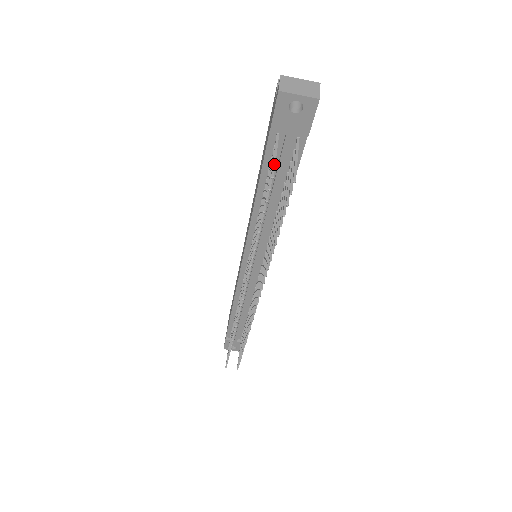
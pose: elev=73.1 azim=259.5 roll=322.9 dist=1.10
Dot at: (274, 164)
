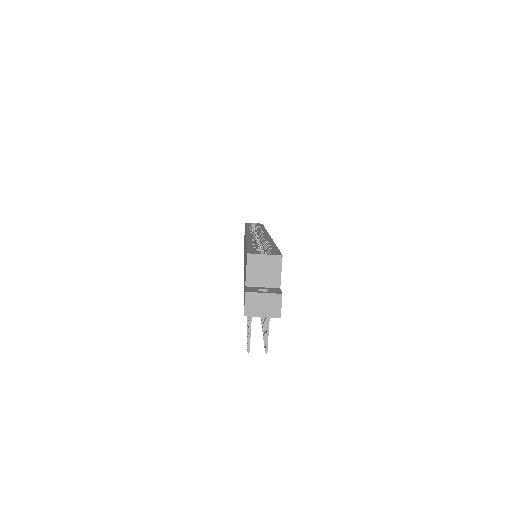
Dot at: (249, 338)
